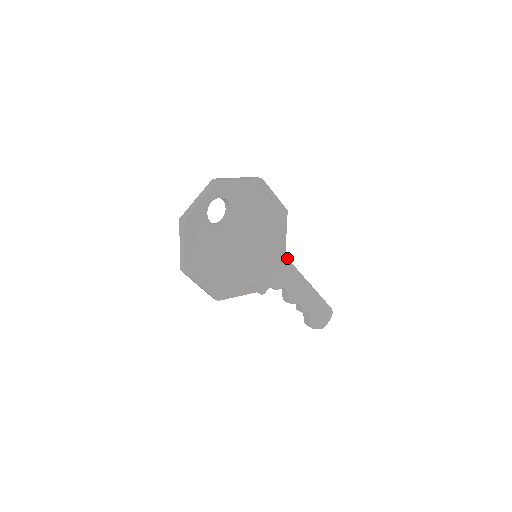
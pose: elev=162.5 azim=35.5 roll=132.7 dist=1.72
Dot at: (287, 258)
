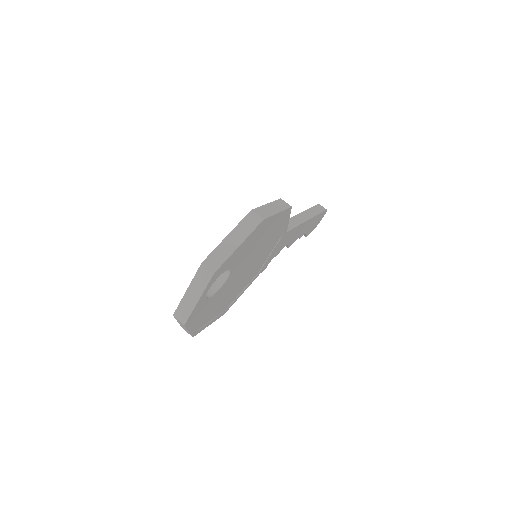
Dot at: (288, 231)
